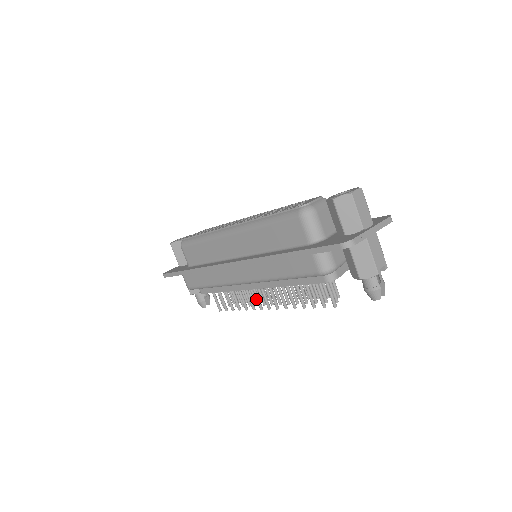
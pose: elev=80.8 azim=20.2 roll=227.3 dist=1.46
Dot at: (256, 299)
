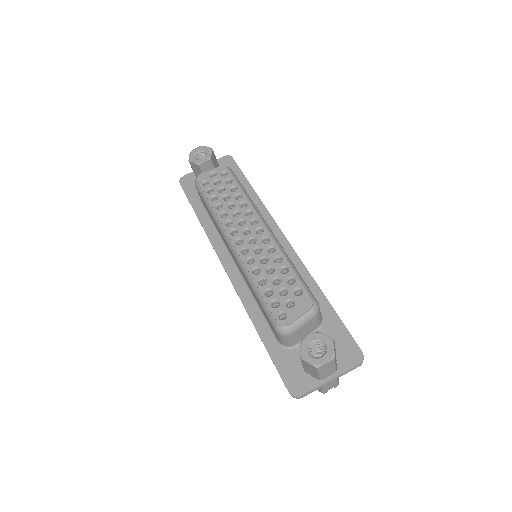
Dot at: occluded
